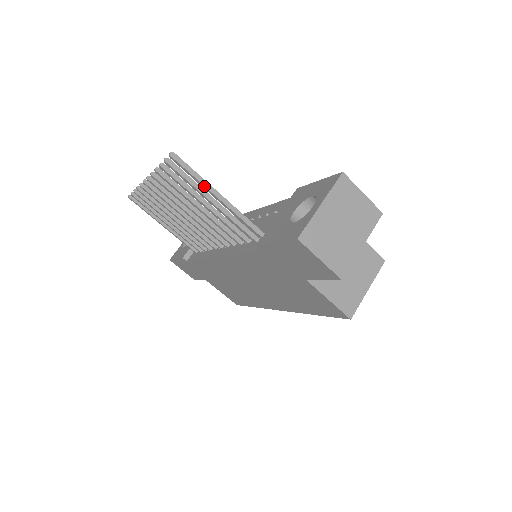
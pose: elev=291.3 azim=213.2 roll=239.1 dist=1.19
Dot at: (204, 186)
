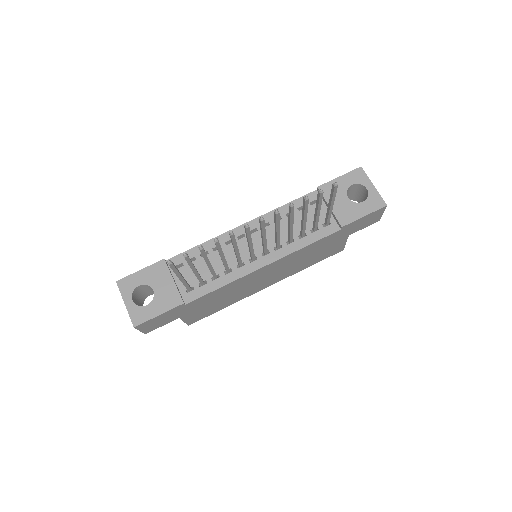
Dot at: (334, 200)
